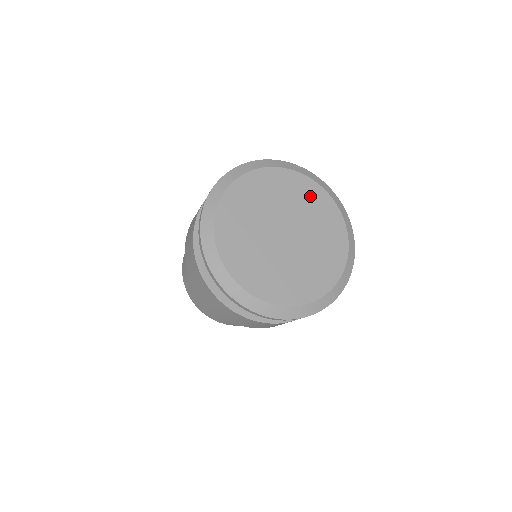
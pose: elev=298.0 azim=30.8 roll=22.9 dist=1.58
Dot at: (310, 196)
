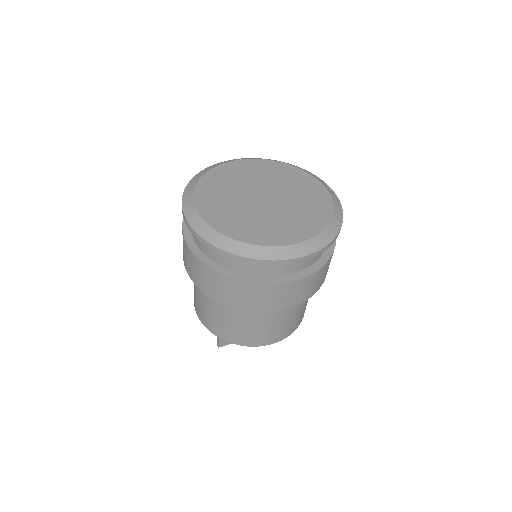
Dot at: (309, 188)
